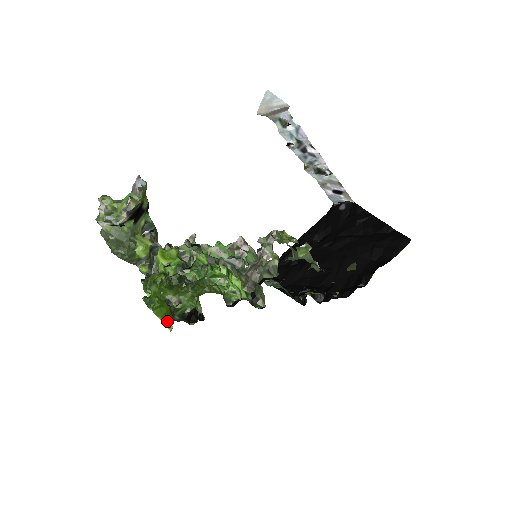
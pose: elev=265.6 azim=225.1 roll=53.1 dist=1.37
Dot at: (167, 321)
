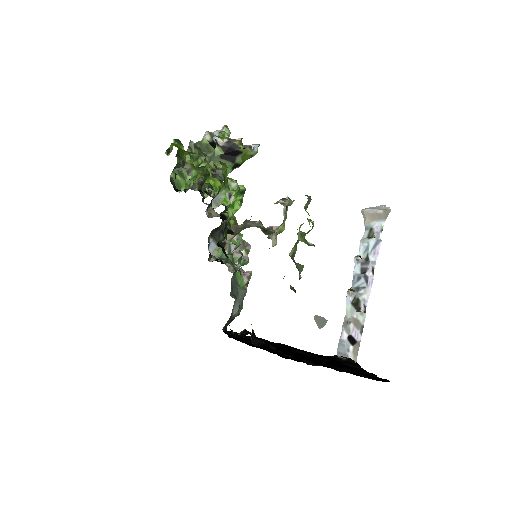
Dot at: (172, 149)
